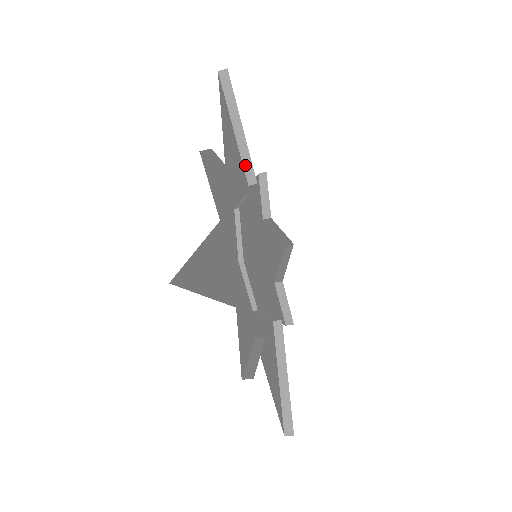
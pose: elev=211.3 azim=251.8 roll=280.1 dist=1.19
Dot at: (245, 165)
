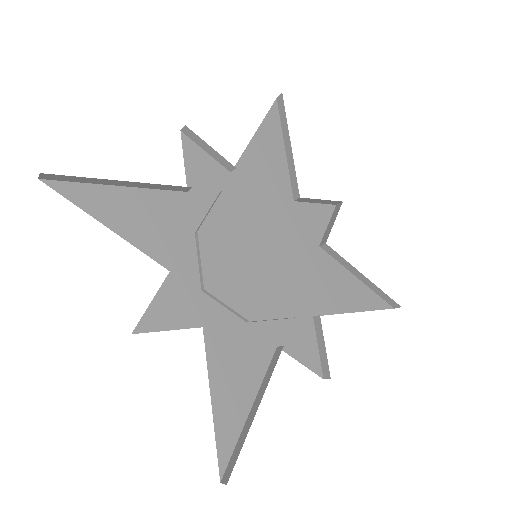
Dot at: (292, 180)
